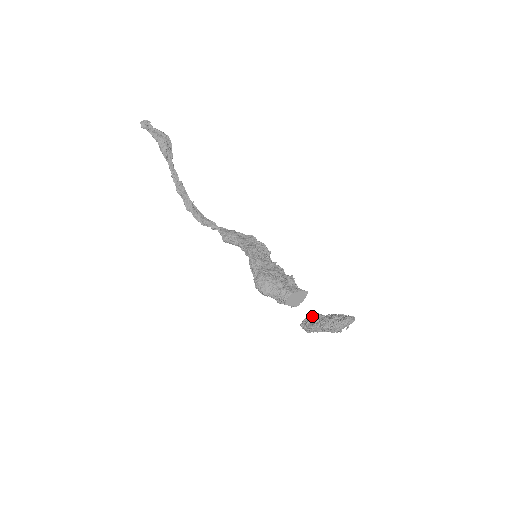
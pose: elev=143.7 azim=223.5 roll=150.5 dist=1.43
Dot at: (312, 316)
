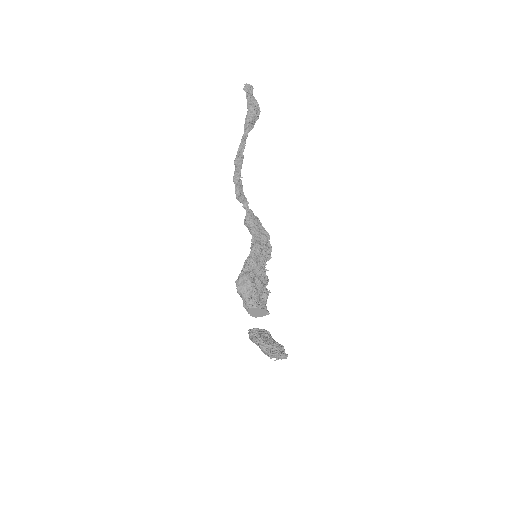
Dot at: (261, 330)
